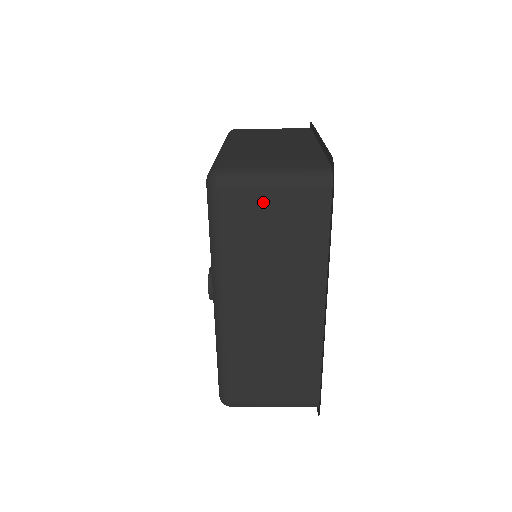
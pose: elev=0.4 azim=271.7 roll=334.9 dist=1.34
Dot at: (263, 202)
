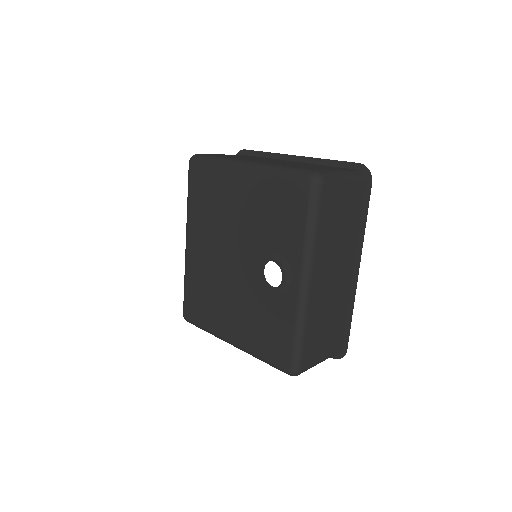
Dot at: (340, 194)
